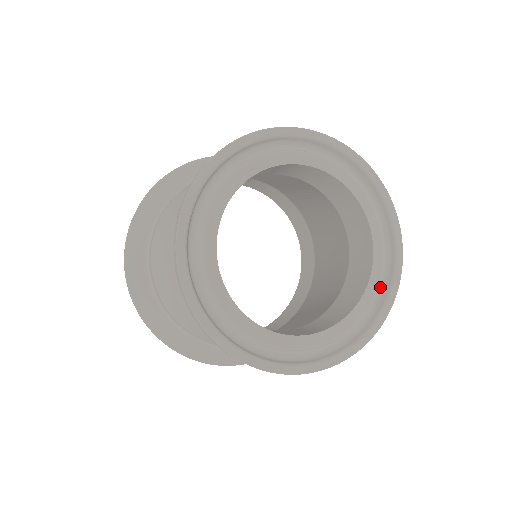
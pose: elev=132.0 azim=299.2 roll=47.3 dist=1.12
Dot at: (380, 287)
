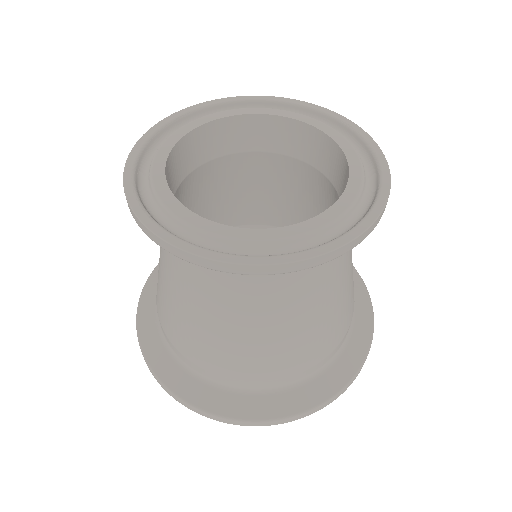
Dot at: (342, 230)
